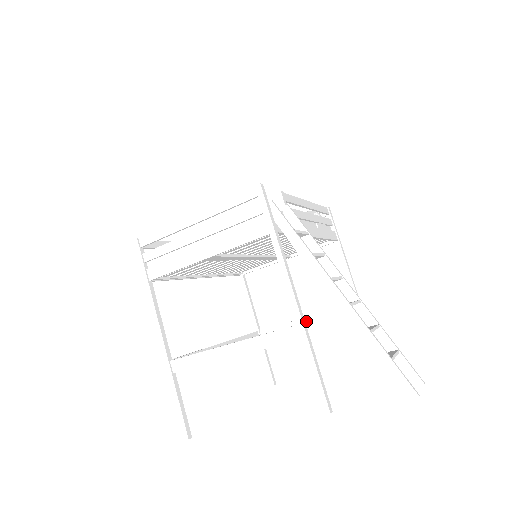
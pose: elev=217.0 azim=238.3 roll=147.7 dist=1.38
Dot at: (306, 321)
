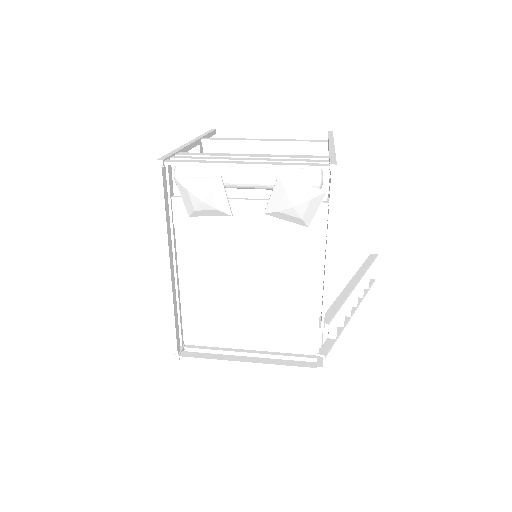
Dot at: occluded
